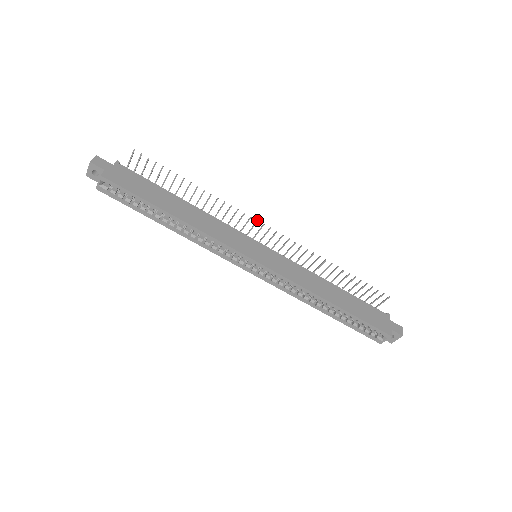
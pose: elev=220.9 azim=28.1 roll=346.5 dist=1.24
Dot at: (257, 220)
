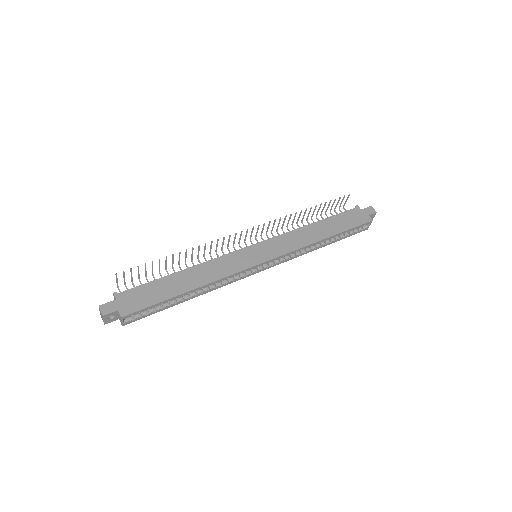
Dot at: (236, 233)
